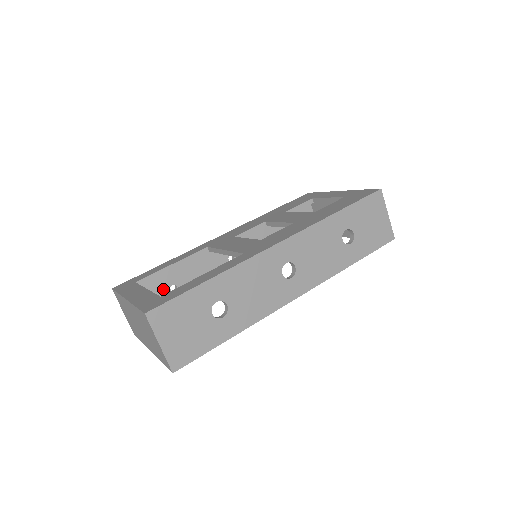
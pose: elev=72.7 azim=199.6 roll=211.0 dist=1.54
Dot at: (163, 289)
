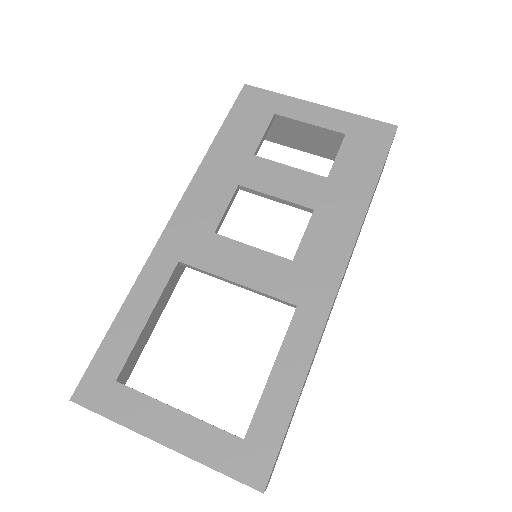
Dot at: occluded
